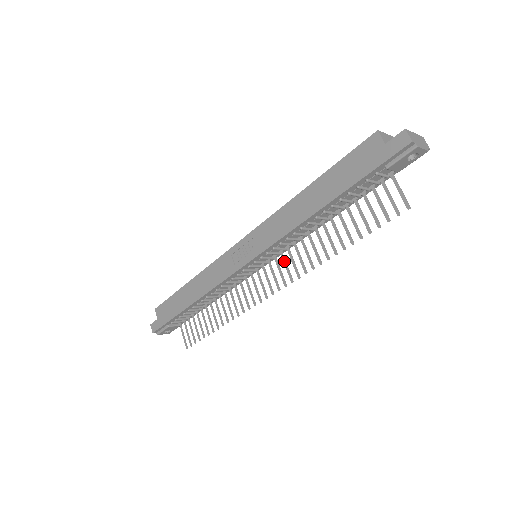
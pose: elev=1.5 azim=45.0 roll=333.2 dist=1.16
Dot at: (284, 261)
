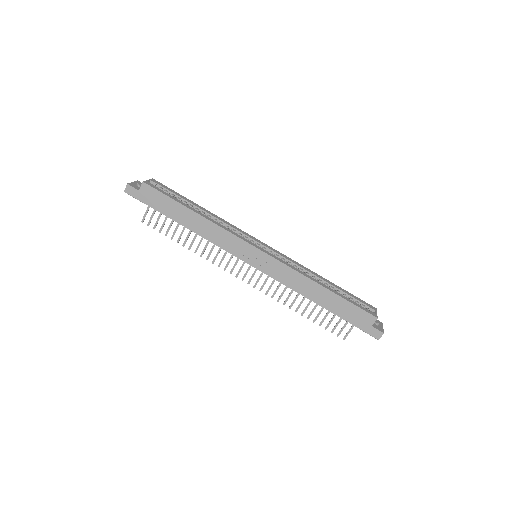
Dot at: occluded
